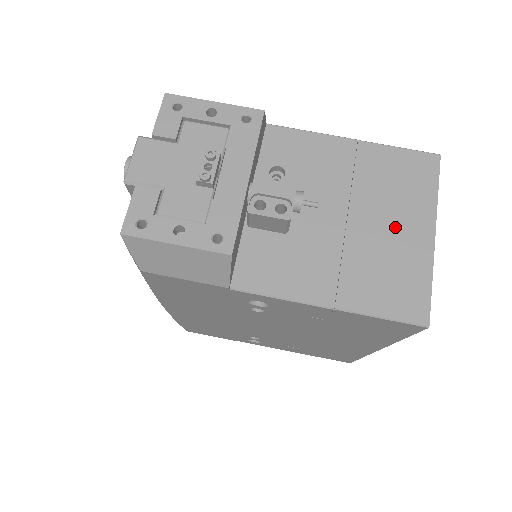
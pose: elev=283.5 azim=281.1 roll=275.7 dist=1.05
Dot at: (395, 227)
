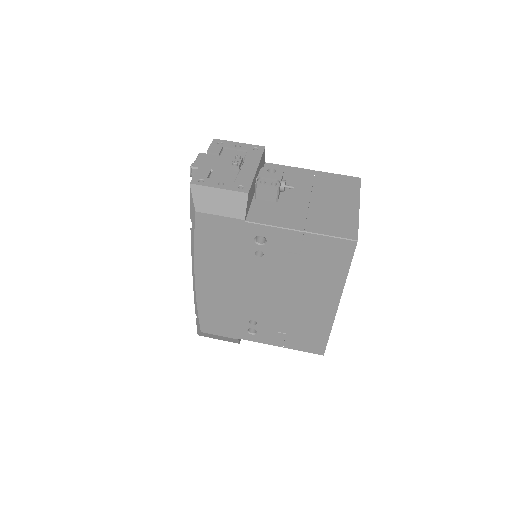
Dot at: (337, 203)
